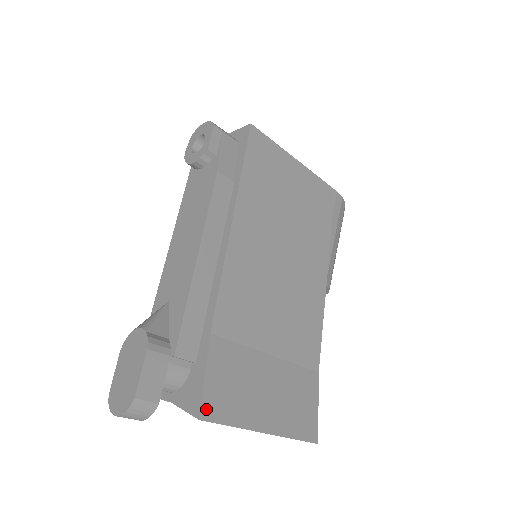
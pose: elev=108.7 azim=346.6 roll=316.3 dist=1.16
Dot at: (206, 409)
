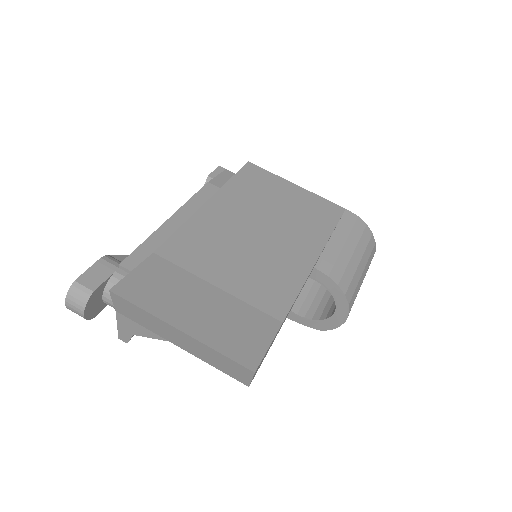
Dot at: (120, 288)
